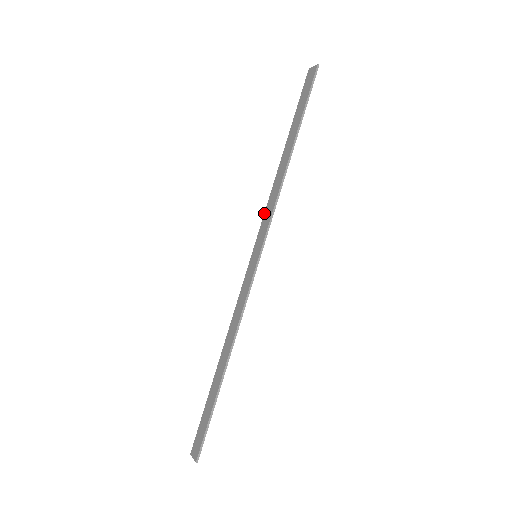
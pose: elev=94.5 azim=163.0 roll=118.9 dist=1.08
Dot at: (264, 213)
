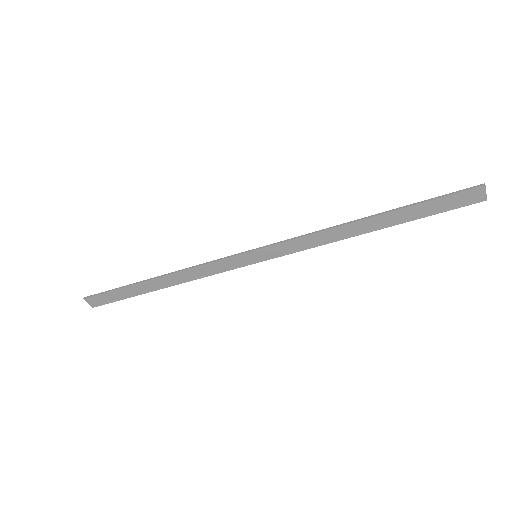
Dot at: (297, 239)
